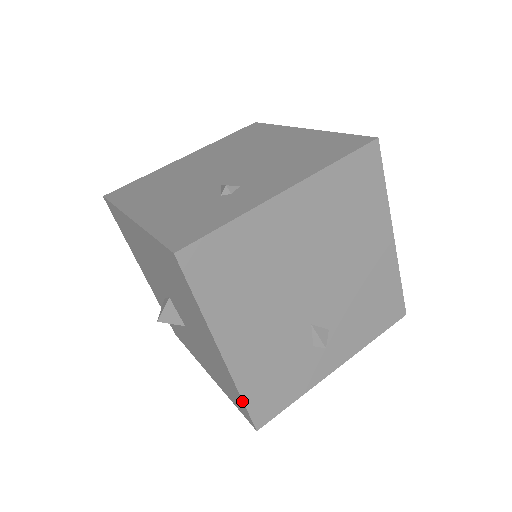
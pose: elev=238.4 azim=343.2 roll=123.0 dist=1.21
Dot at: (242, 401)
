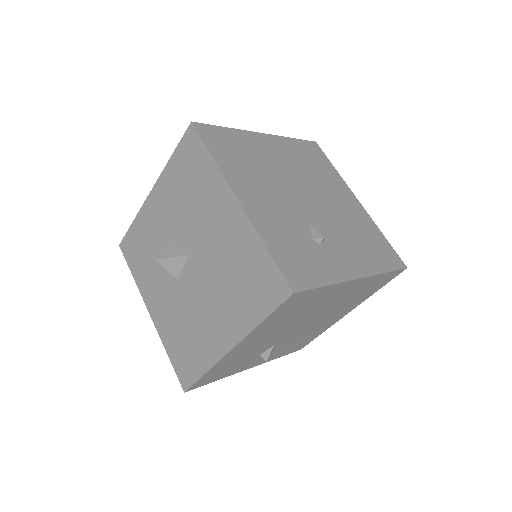
Dot at: (201, 375)
